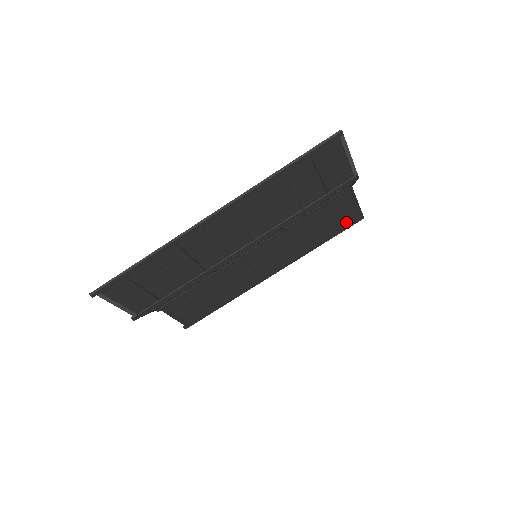
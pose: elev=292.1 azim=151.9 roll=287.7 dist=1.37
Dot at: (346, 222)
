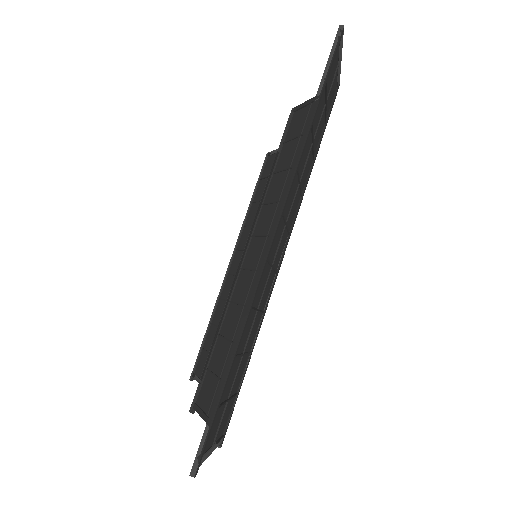
Dot at: occluded
